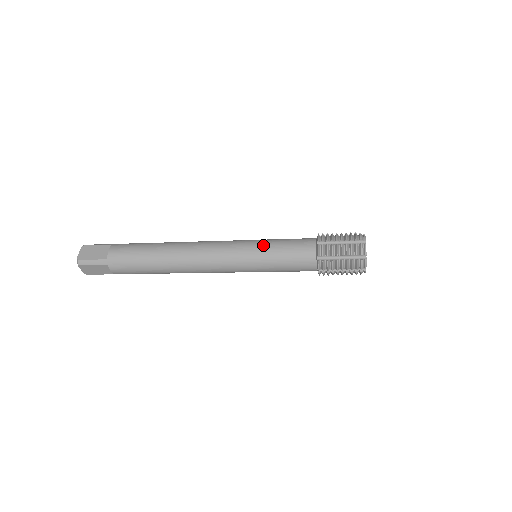
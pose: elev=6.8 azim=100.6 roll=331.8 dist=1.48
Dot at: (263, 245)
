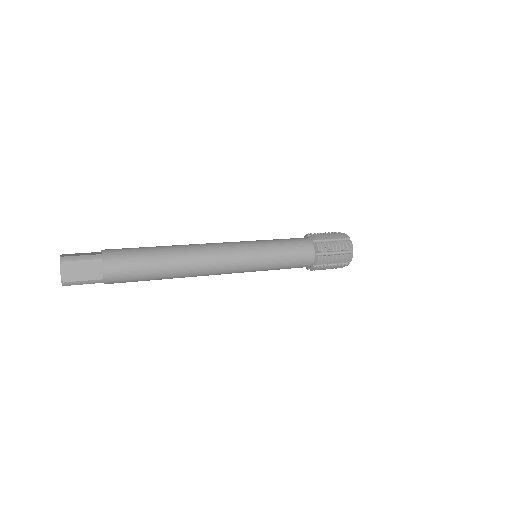
Dot at: (270, 256)
